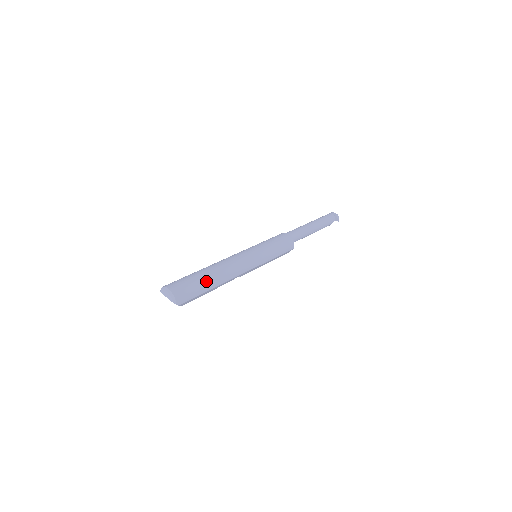
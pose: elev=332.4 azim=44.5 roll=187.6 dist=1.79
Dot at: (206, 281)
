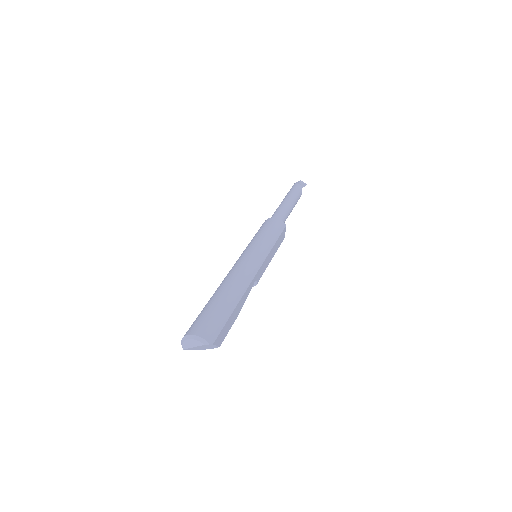
Dot at: (223, 302)
